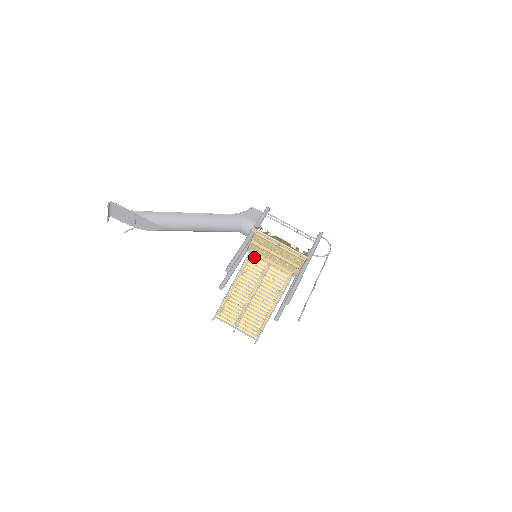
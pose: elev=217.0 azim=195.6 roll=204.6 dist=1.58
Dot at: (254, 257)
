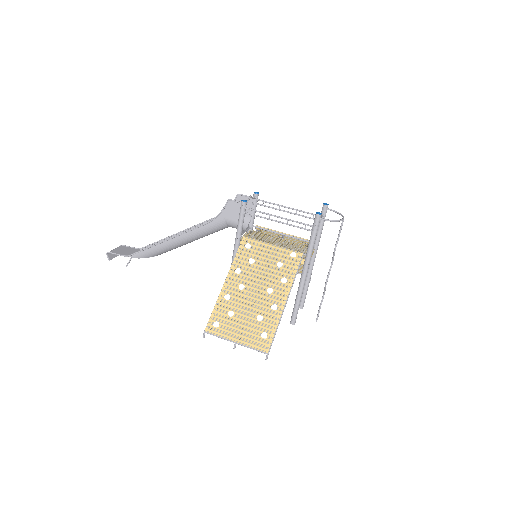
Dot at: (263, 232)
